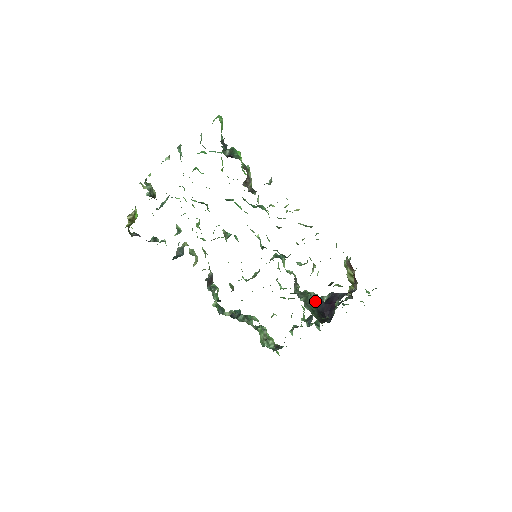
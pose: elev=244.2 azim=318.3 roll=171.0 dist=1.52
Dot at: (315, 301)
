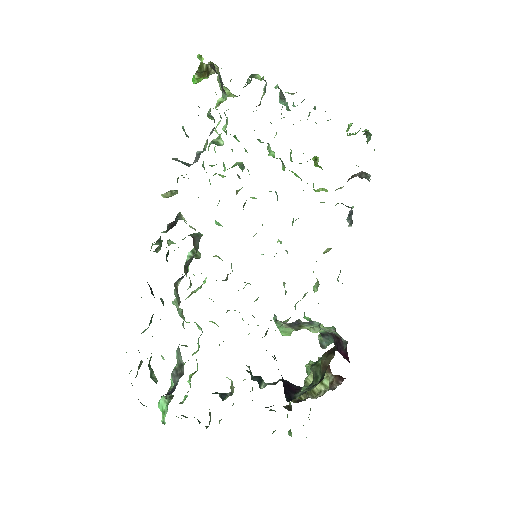
Dot at: occluded
